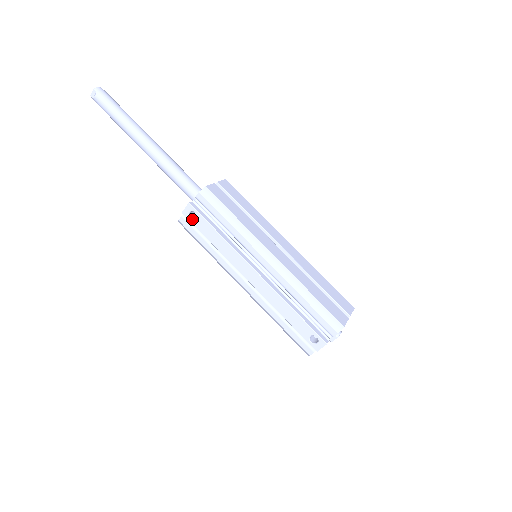
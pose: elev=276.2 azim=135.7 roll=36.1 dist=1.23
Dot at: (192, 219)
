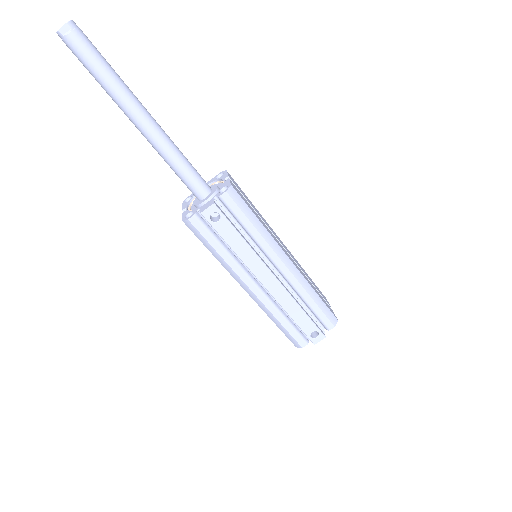
Dot at: (213, 221)
